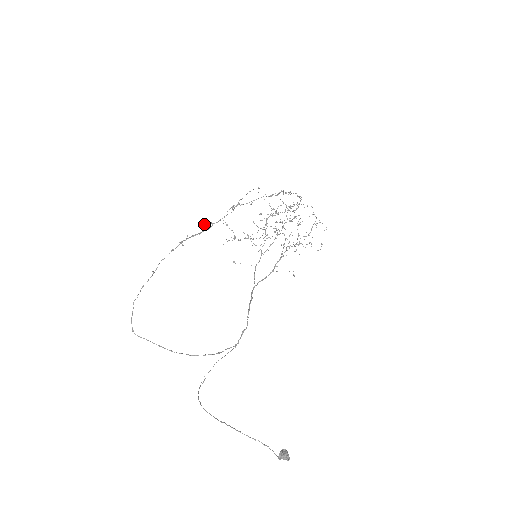
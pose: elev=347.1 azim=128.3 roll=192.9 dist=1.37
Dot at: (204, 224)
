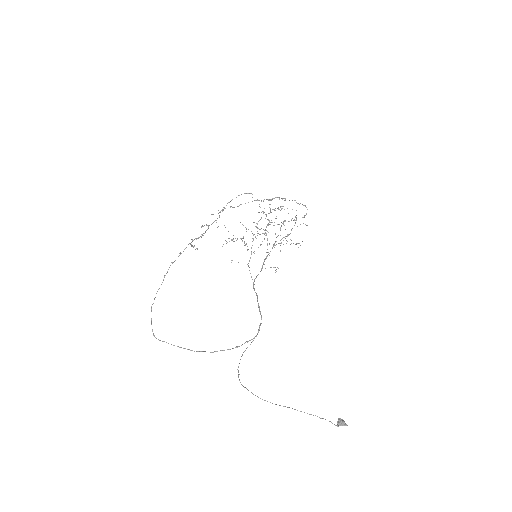
Dot at: (201, 226)
